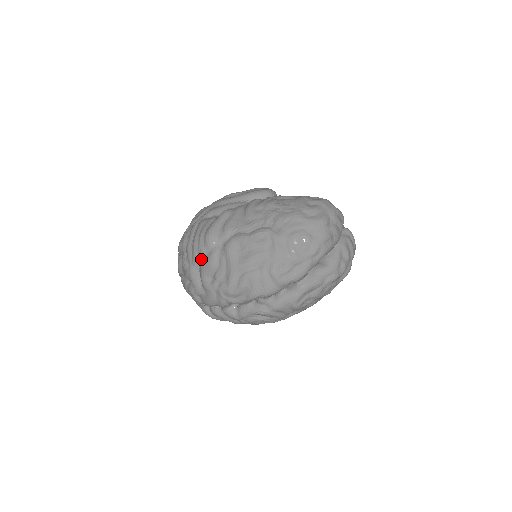
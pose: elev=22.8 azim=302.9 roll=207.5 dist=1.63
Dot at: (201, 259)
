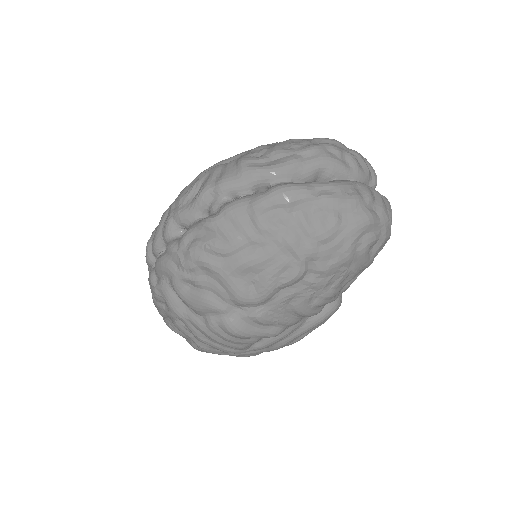
Dot at: occluded
